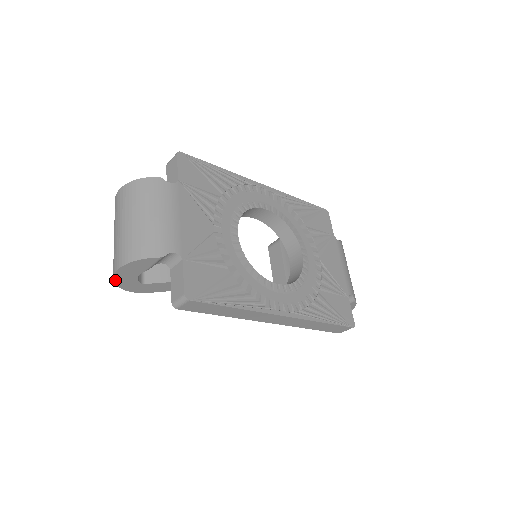
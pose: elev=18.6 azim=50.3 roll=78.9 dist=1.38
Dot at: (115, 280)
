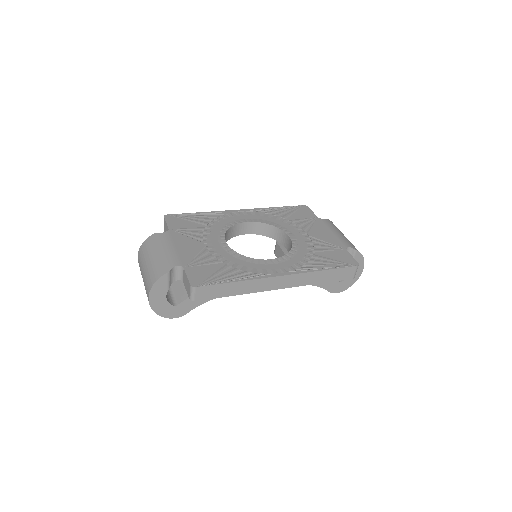
Dot at: (154, 310)
